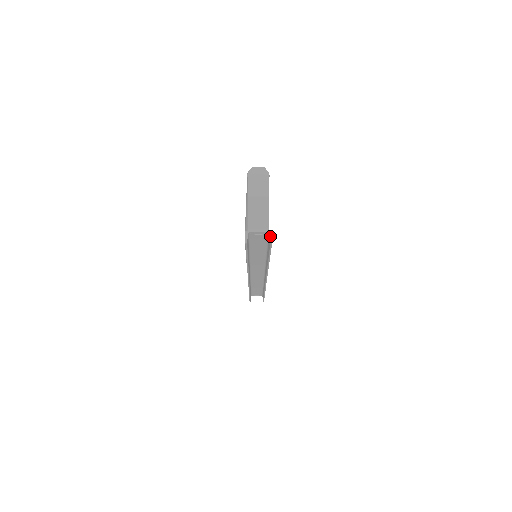
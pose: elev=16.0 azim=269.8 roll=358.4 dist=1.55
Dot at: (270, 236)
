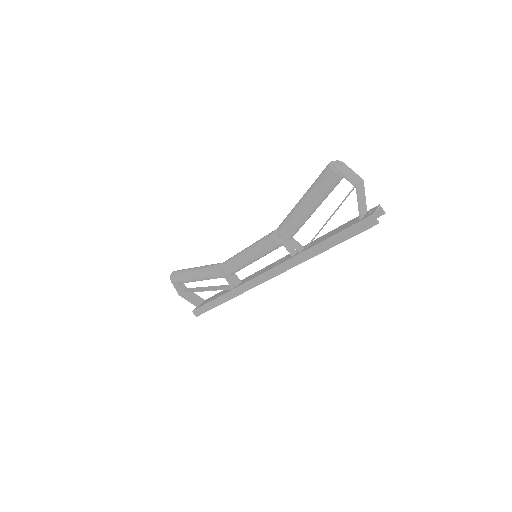
Dot at: (382, 209)
